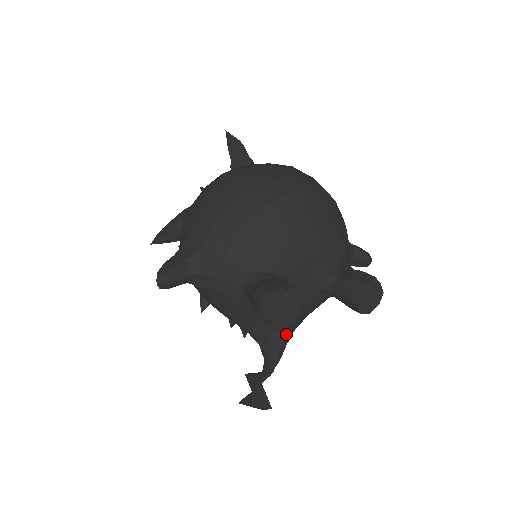
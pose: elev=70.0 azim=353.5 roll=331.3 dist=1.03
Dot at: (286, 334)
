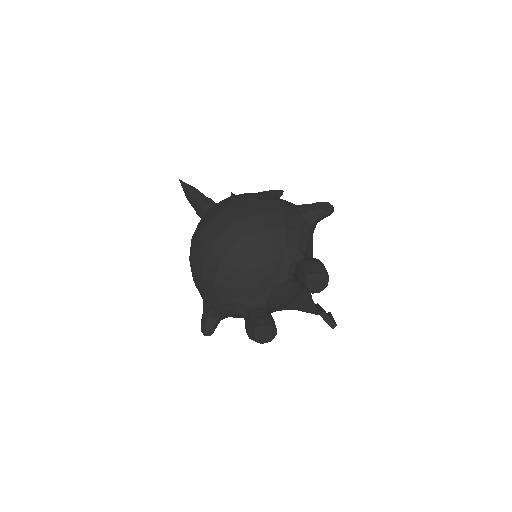
Dot at: (302, 301)
